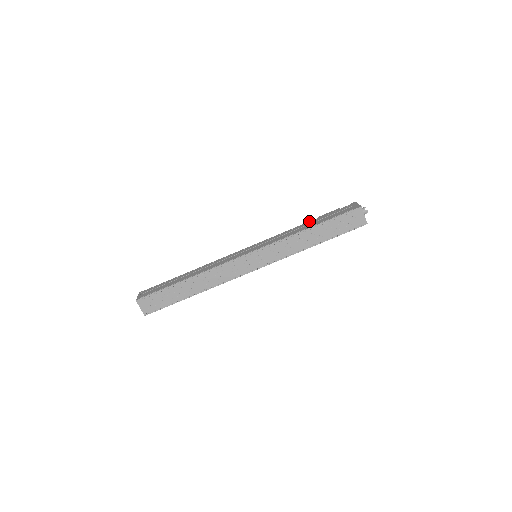
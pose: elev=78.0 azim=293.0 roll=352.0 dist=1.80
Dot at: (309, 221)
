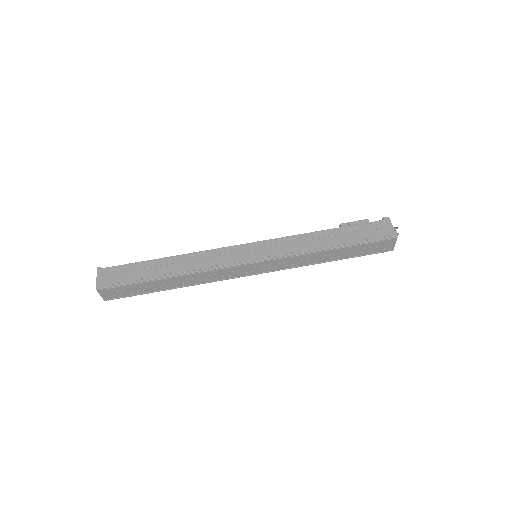
Dot at: (330, 229)
